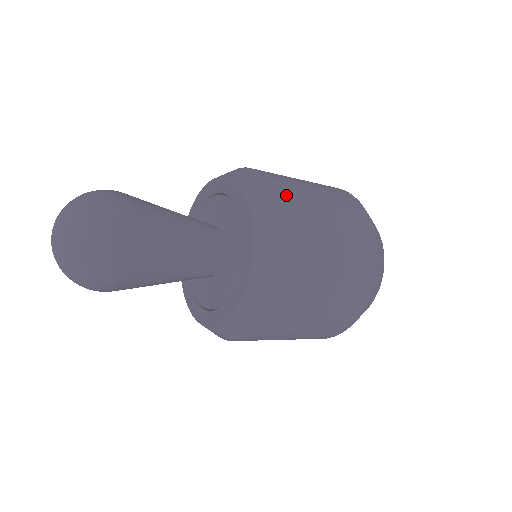
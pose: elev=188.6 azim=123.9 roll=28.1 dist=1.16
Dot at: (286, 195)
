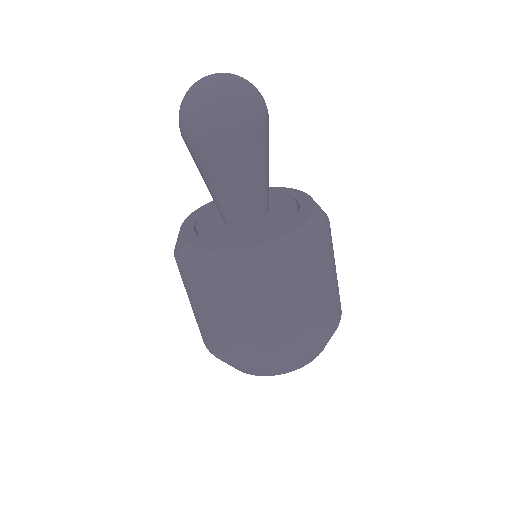
Dot at: occluded
